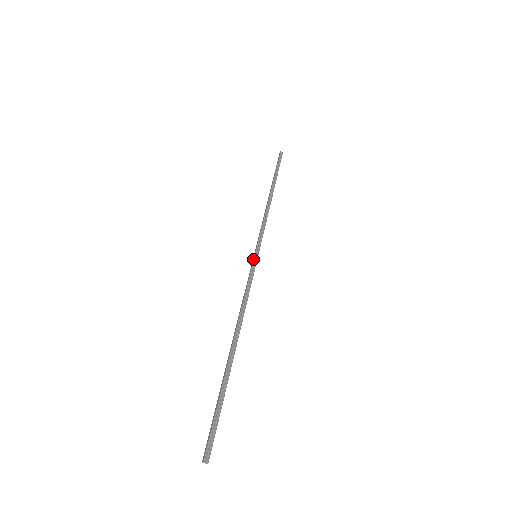
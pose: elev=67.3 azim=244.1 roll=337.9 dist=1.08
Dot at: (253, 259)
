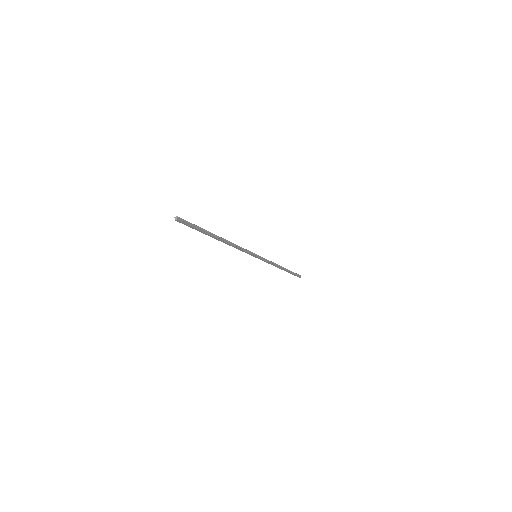
Dot at: occluded
